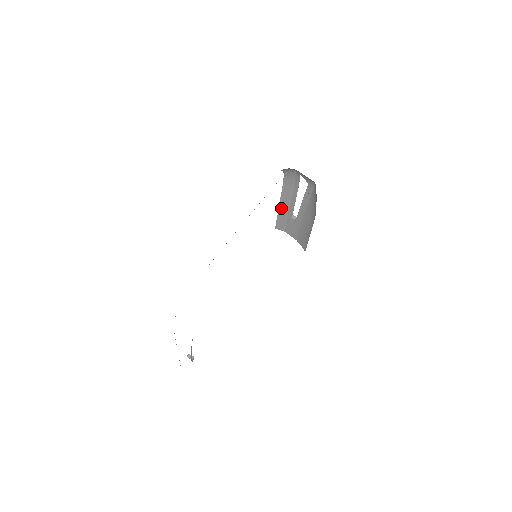
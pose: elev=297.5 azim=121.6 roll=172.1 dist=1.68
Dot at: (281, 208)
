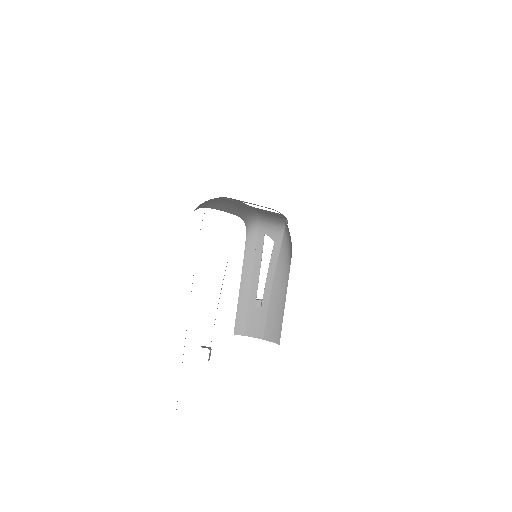
Dot at: (241, 295)
